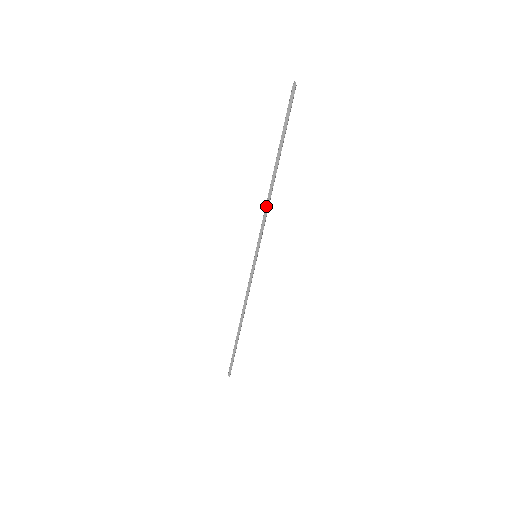
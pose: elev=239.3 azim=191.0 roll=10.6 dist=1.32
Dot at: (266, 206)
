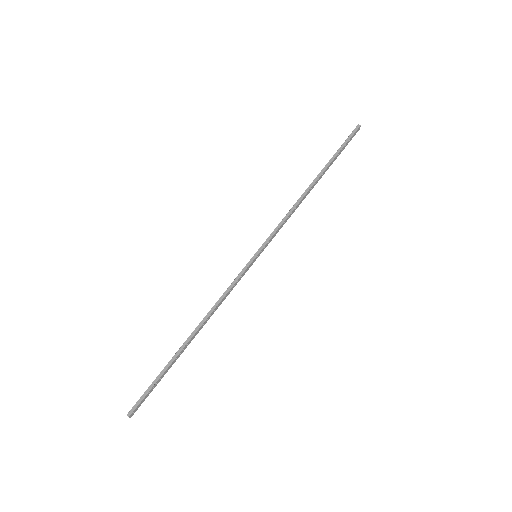
Dot at: (292, 208)
